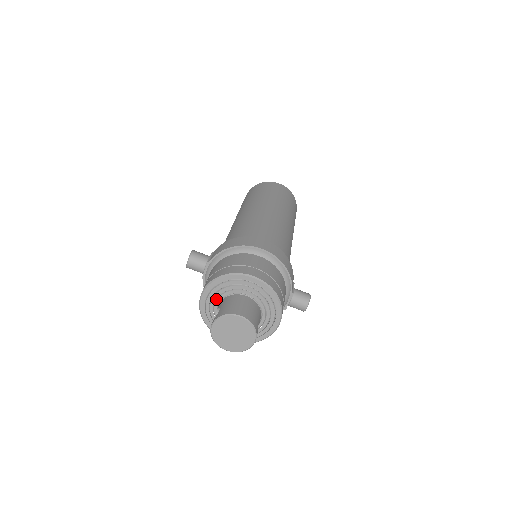
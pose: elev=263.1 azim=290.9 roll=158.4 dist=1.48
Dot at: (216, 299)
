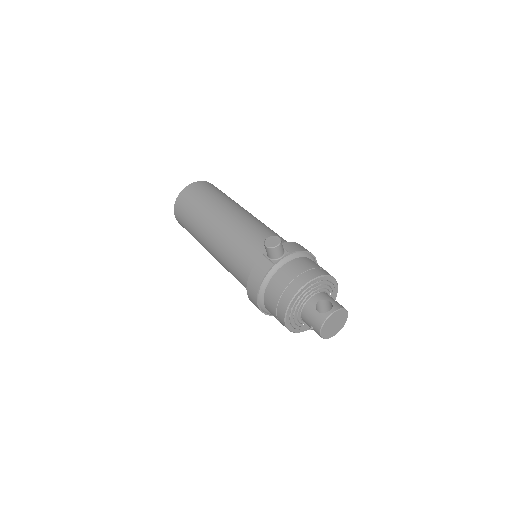
Dot at: (314, 290)
